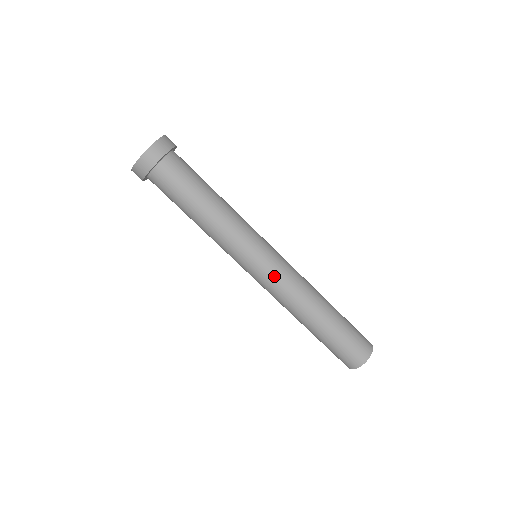
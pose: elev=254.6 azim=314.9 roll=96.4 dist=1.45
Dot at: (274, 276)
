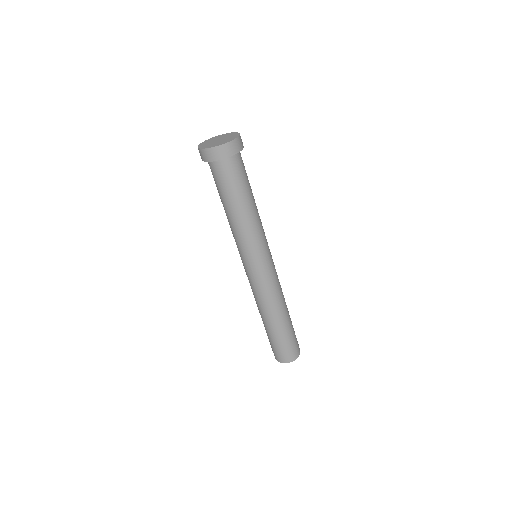
Dot at: (268, 277)
